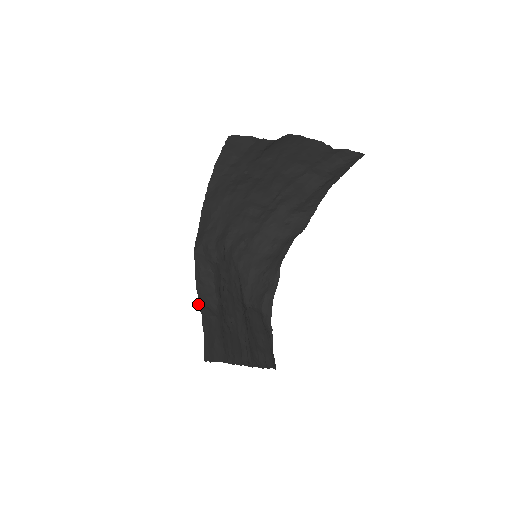
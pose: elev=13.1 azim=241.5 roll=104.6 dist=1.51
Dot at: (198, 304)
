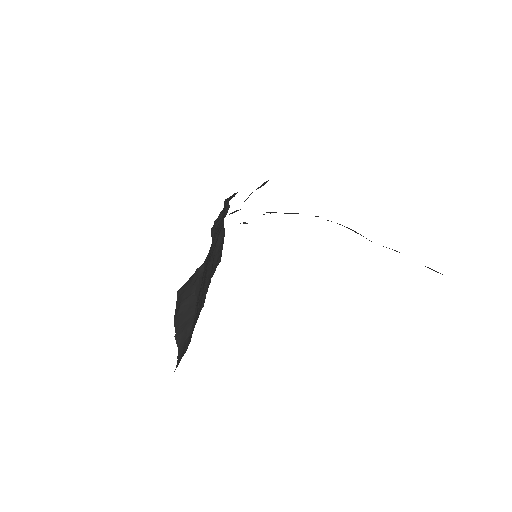
Dot at: (174, 336)
